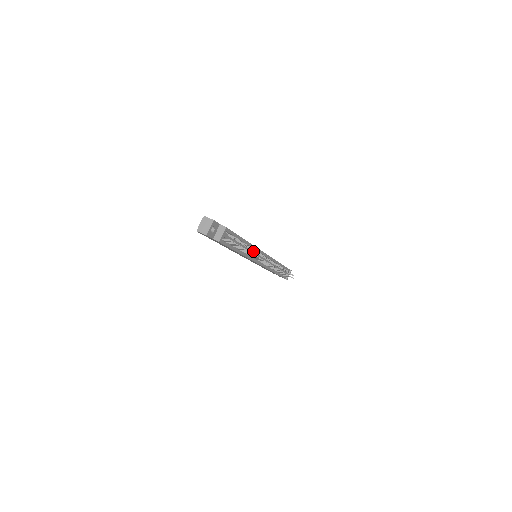
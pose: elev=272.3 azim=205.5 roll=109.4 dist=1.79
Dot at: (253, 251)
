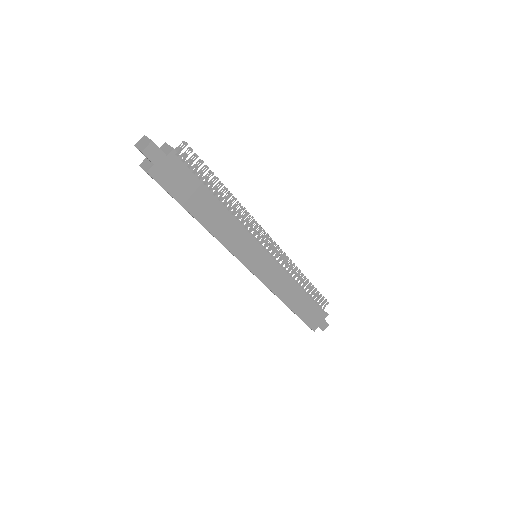
Dot at: (233, 206)
